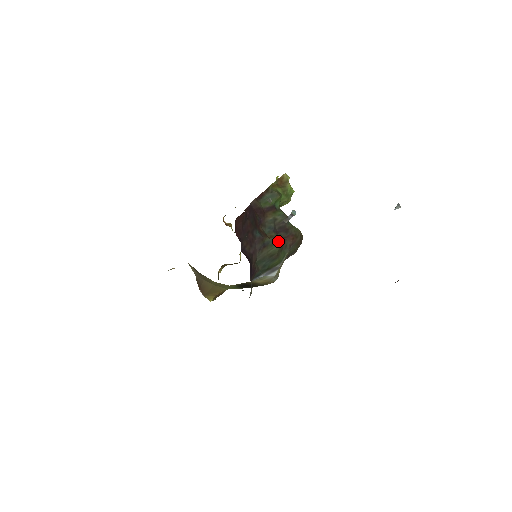
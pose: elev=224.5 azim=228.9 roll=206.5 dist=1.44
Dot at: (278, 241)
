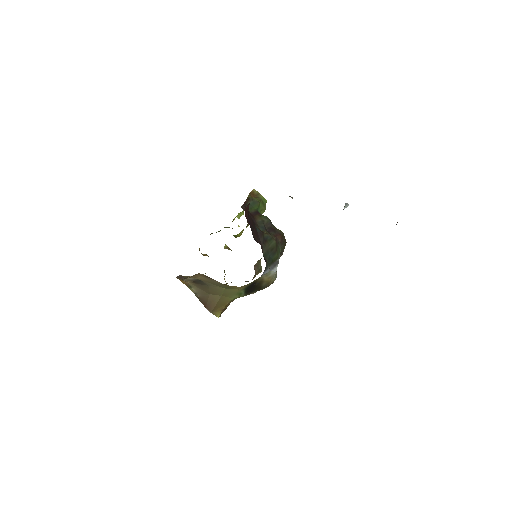
Dot at: (272, 237)
